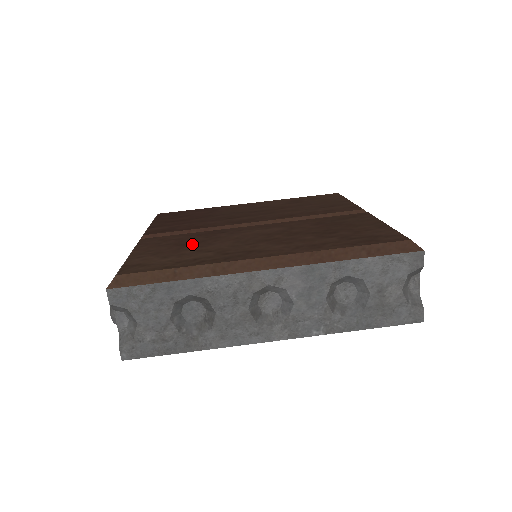
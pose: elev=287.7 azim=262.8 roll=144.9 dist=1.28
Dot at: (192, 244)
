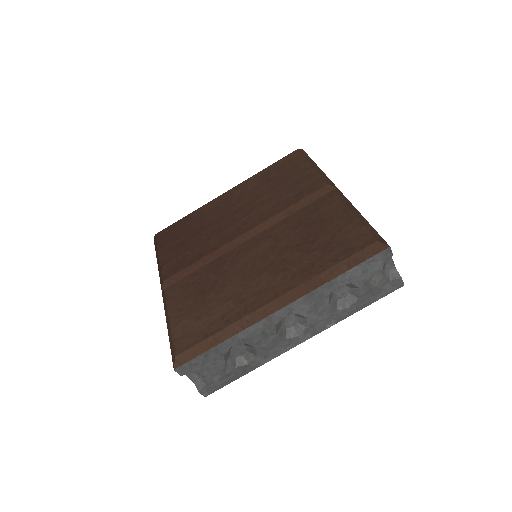
Dot at: (209, 290)
